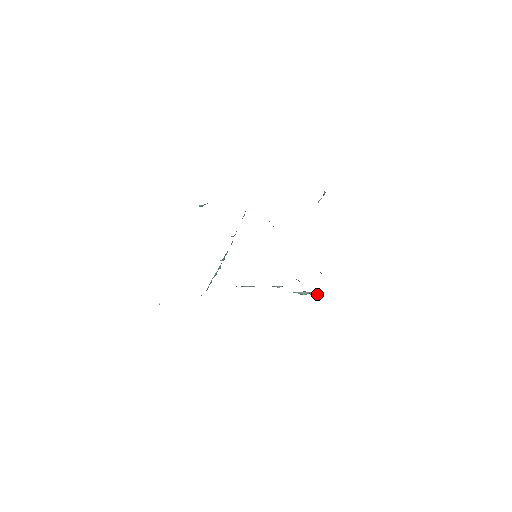
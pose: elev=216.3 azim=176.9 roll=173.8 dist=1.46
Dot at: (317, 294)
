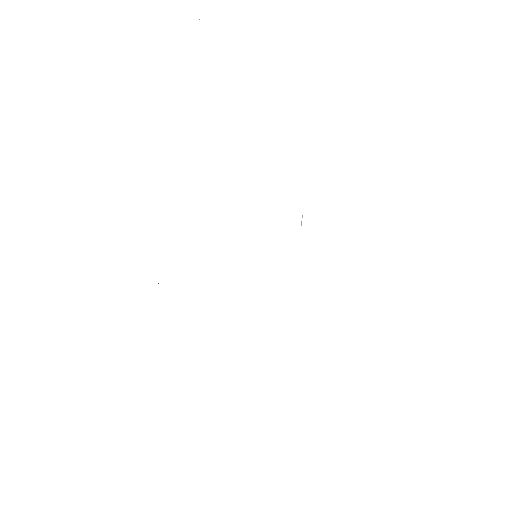
Dot at: occluded
